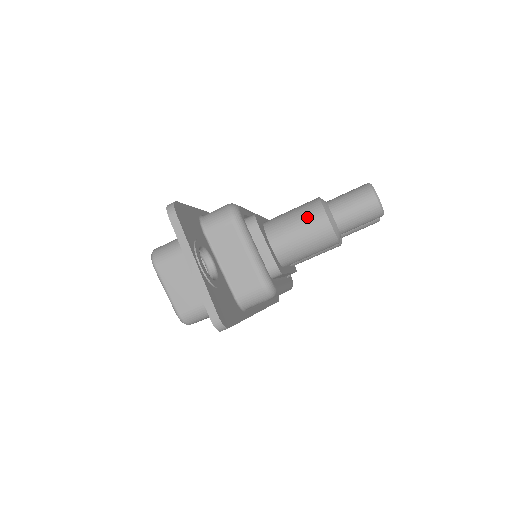
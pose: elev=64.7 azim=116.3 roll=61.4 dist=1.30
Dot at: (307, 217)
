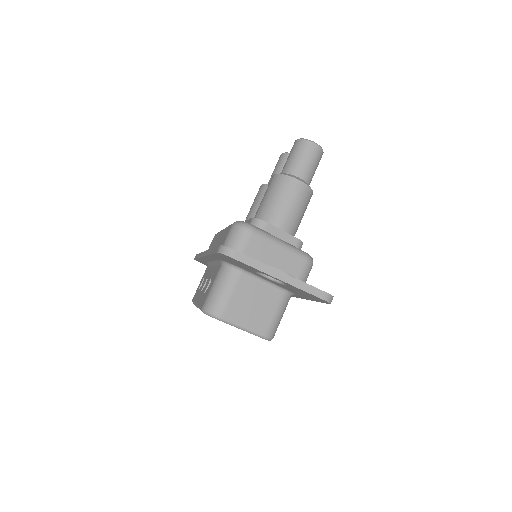
Dot at: (286, 191)
